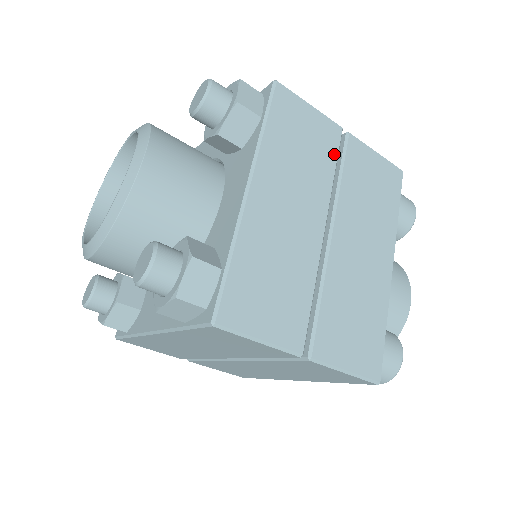
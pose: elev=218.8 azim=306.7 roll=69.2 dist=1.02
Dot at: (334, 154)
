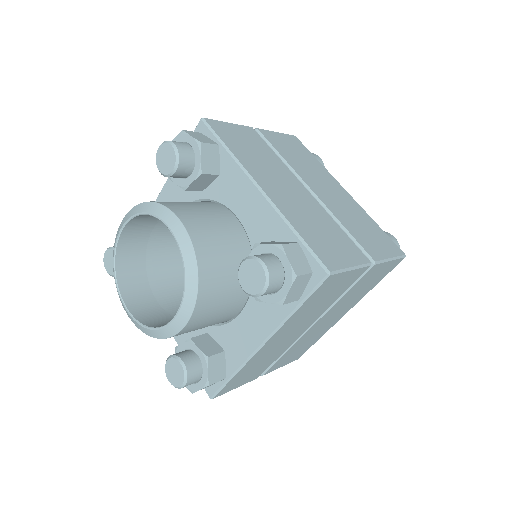
Dot at: (348, 287)
